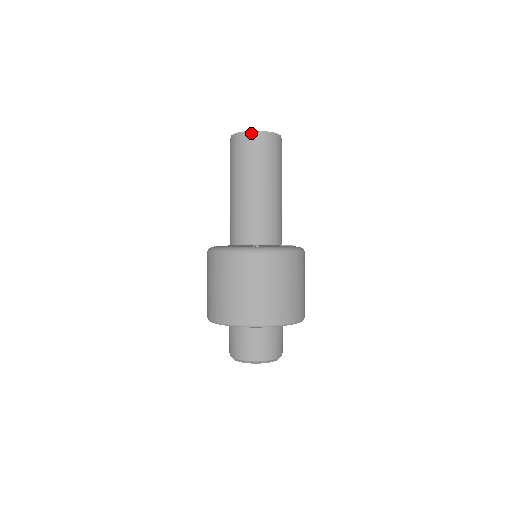
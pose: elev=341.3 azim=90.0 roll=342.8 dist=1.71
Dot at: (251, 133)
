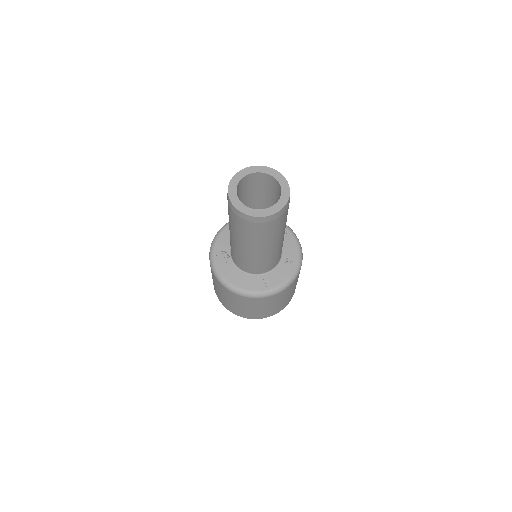
Dot at: (260, 219)
